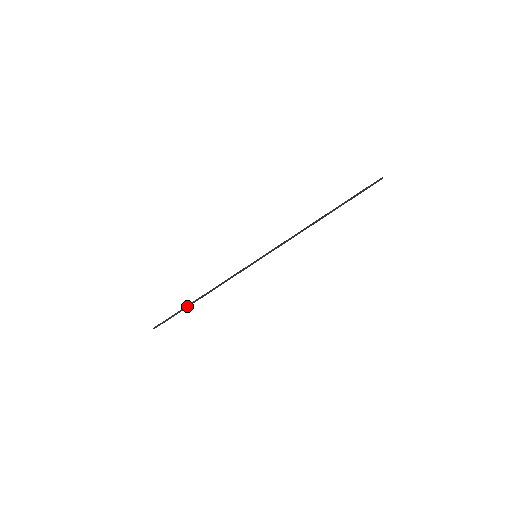
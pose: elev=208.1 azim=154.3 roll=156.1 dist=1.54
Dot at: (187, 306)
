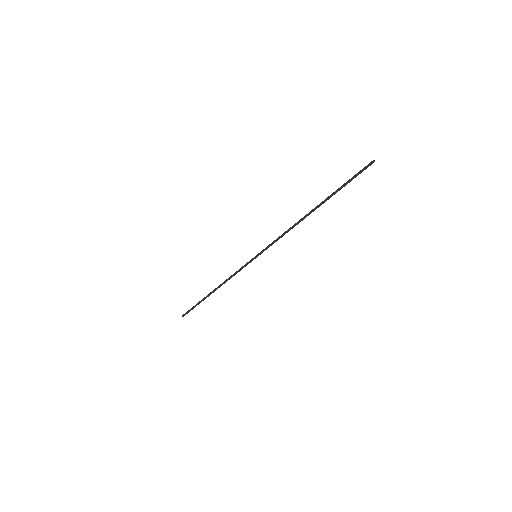
Dot at: (205, 297)
